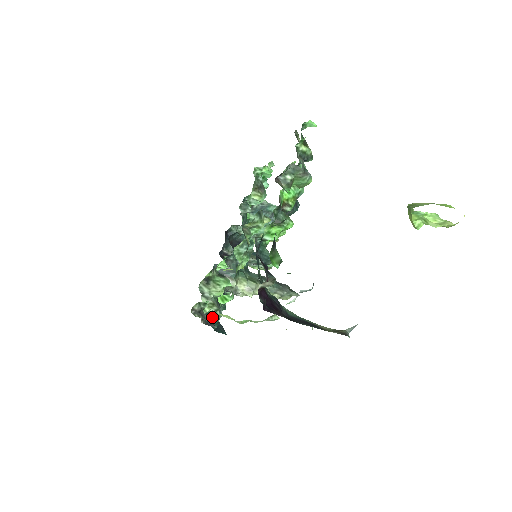
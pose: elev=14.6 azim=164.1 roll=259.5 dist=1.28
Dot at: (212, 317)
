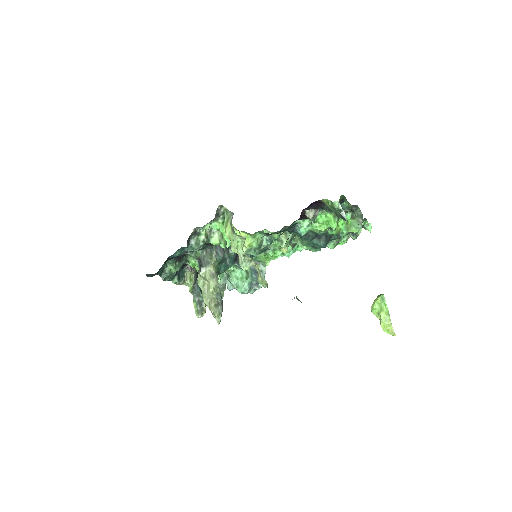
Dot at: (195, 241)
